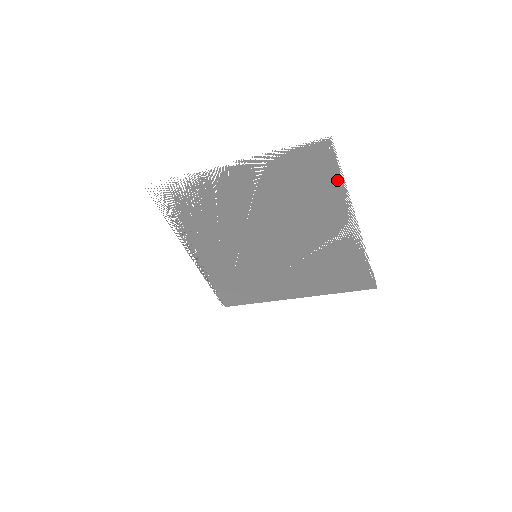
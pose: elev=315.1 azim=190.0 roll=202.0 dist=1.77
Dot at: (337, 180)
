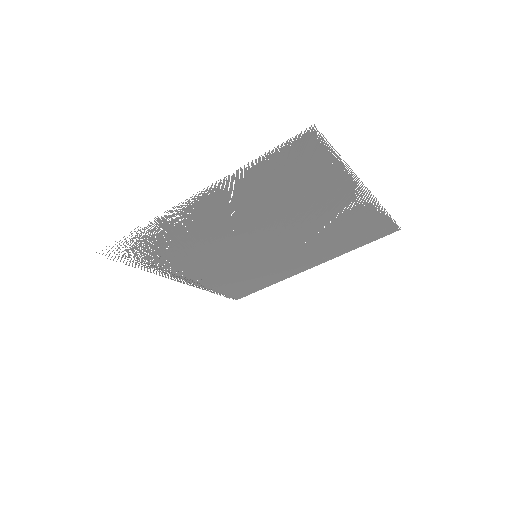
Dot at: (333, 163)
